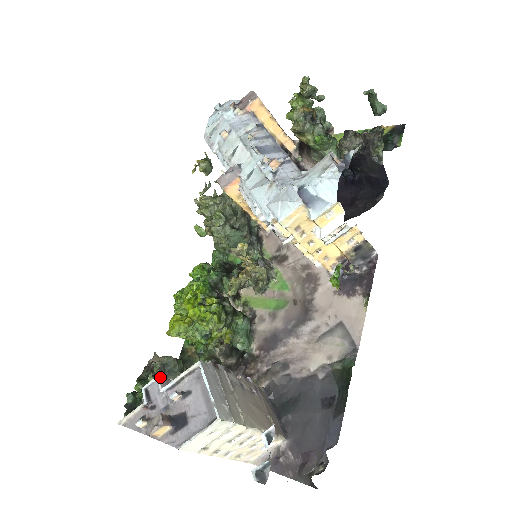
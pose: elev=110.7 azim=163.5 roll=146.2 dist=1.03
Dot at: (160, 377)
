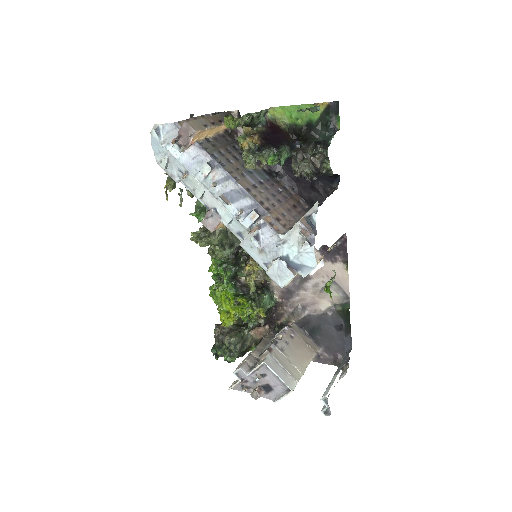
Dot at: (242, 368)
